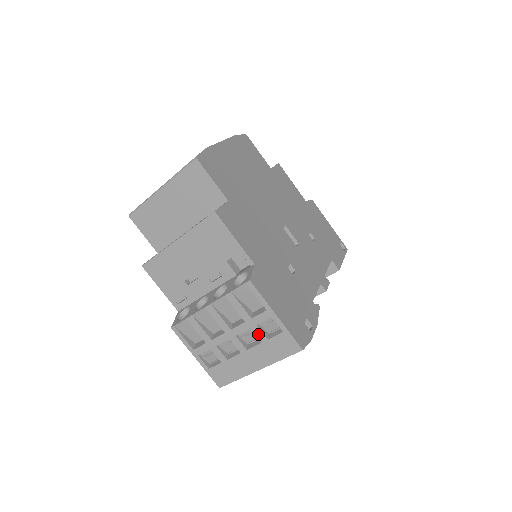
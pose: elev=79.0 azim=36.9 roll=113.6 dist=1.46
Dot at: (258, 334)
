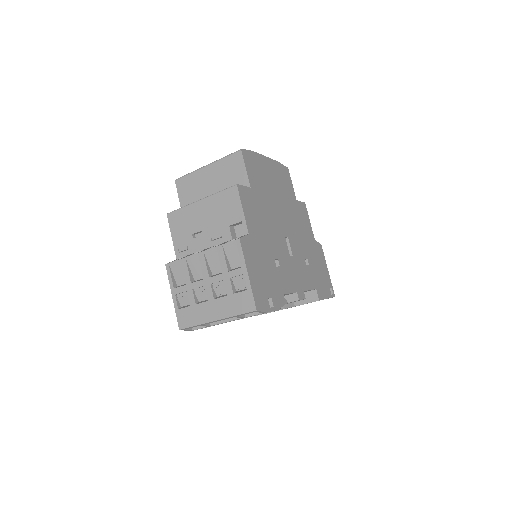
Dot at: (228, 287)
